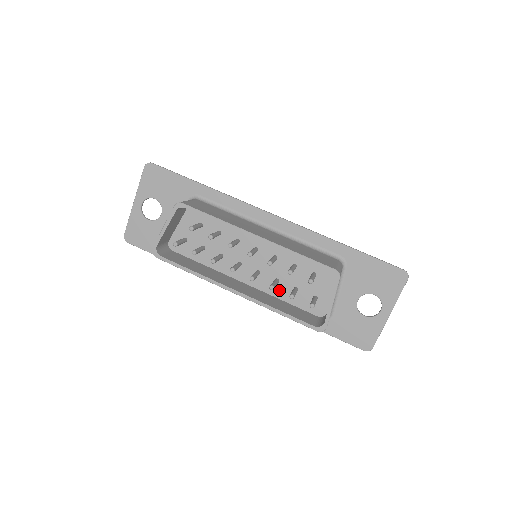
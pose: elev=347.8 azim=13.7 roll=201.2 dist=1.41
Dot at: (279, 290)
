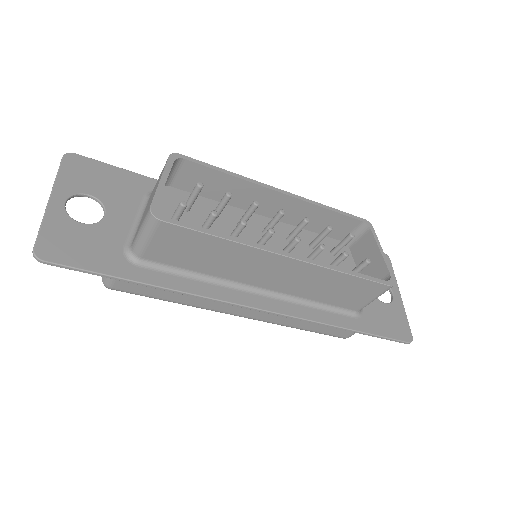
Dot at: occluded
